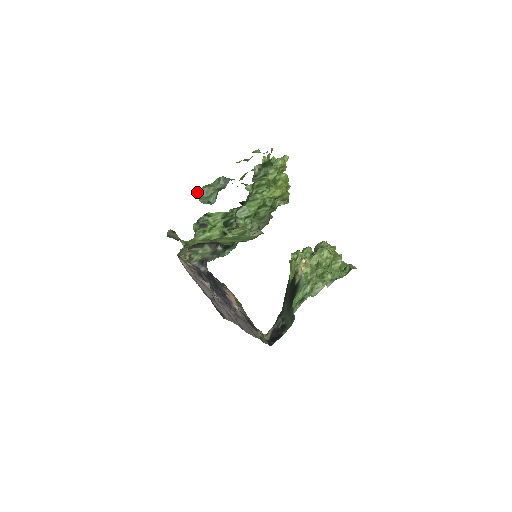
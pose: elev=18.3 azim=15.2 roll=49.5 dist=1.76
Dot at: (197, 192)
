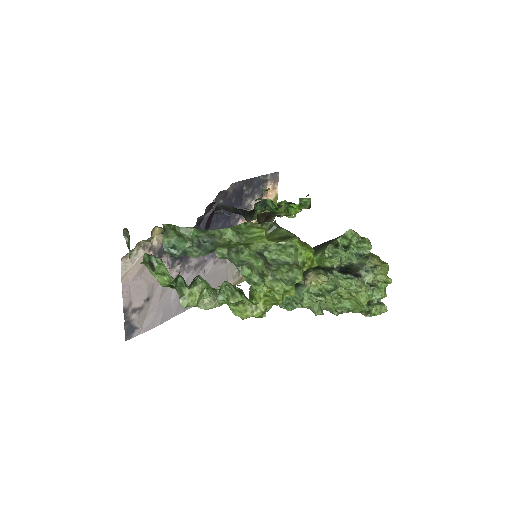
Dot at: (169, 225)
